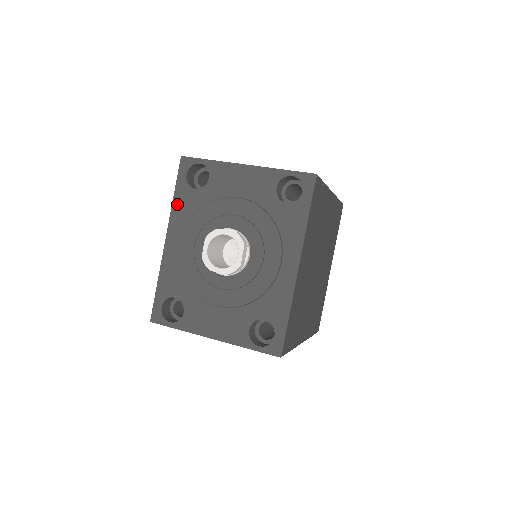
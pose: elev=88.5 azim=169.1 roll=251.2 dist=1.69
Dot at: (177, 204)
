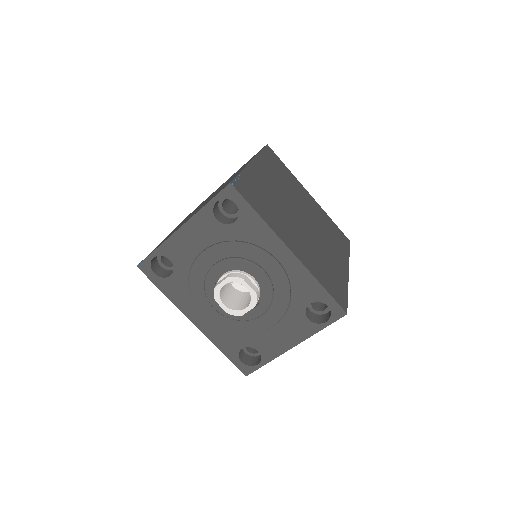
Dot at: (172, 296)
